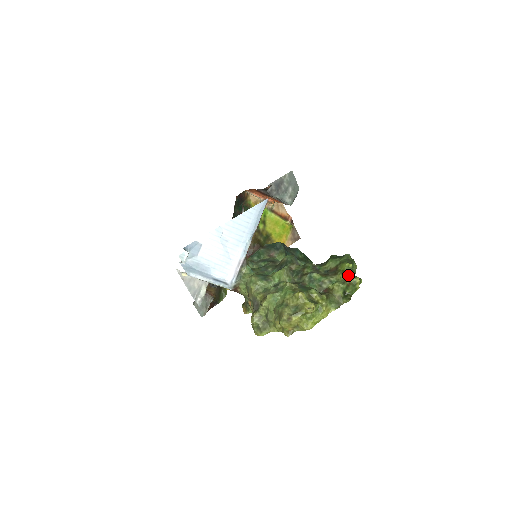
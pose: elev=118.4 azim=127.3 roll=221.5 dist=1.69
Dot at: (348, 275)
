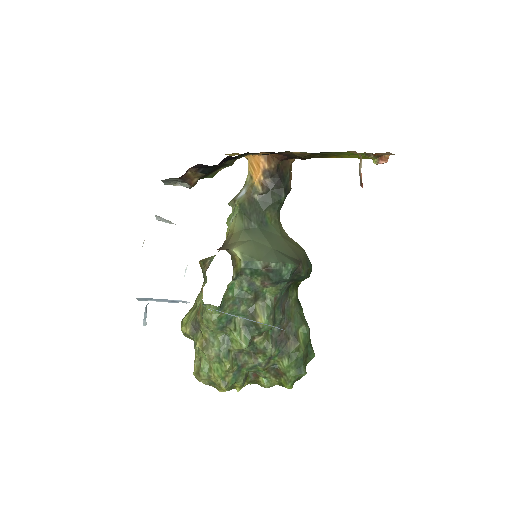
Dot at: (282, 385)
